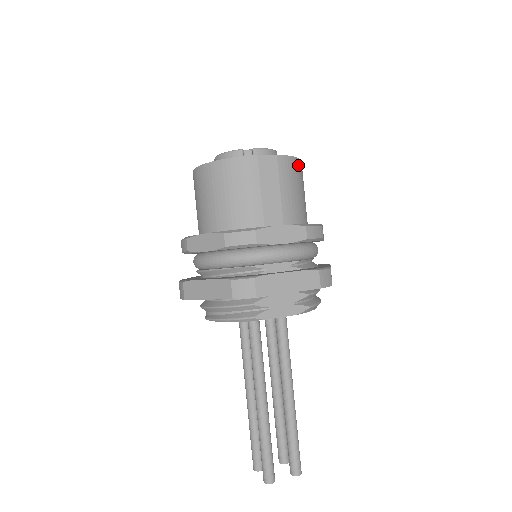
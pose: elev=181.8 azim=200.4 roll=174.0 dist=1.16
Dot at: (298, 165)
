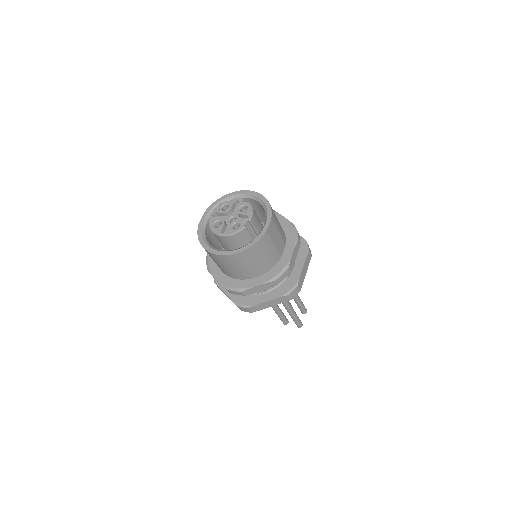
Dot at: occluded
